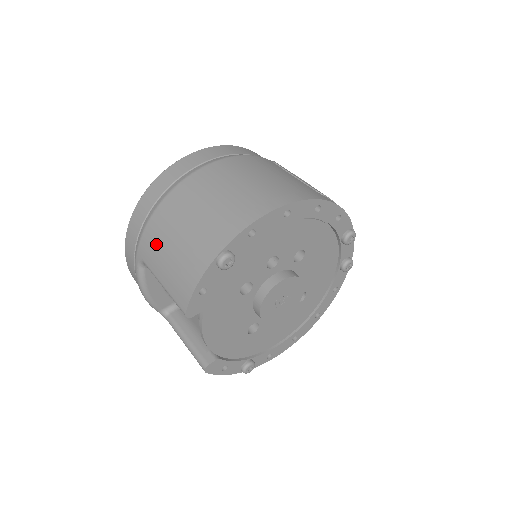
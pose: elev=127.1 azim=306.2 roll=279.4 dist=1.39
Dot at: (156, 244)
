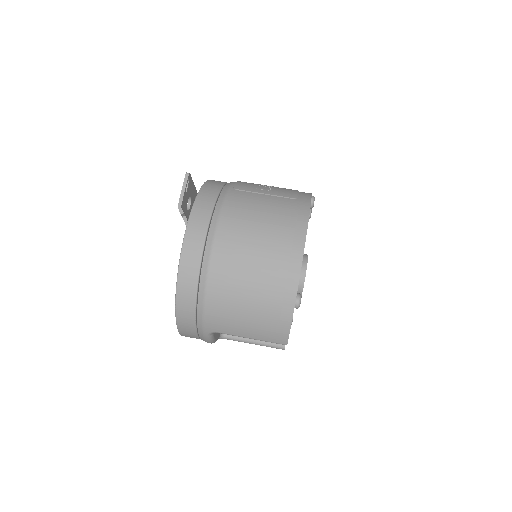
Dot at: (227, 320)
